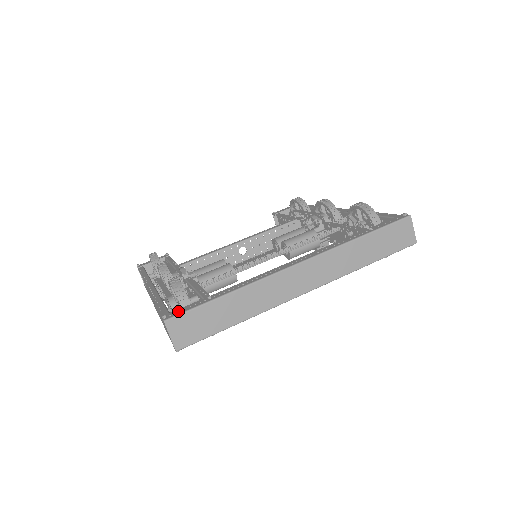
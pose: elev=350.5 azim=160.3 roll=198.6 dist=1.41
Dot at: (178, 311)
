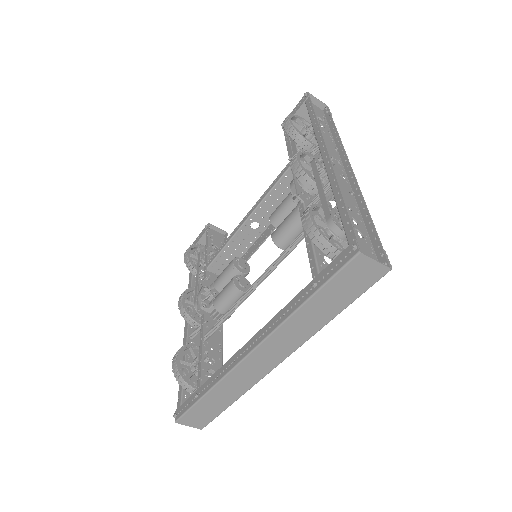
Dot at: (182, 409)
